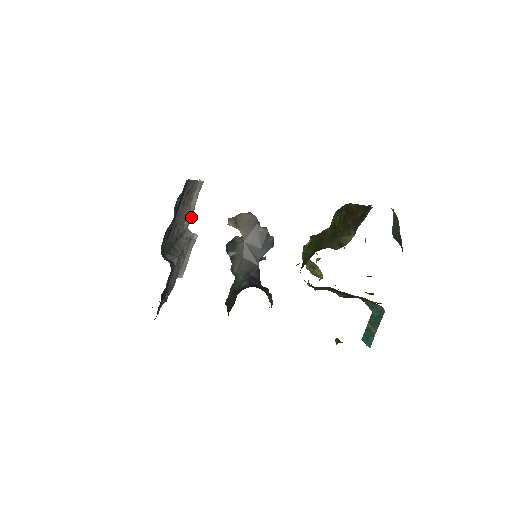
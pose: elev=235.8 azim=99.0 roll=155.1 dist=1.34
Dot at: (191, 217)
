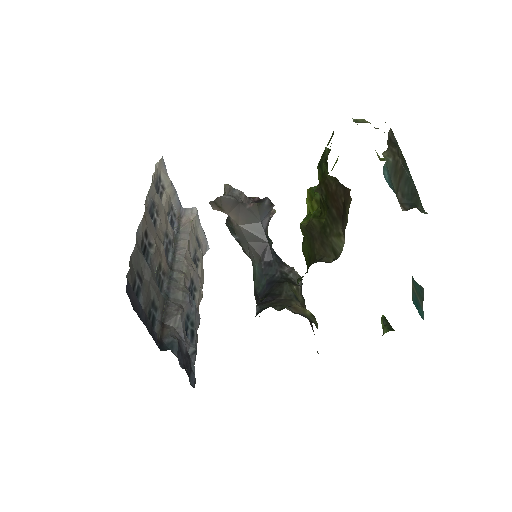
Dot at: (177, 196)
